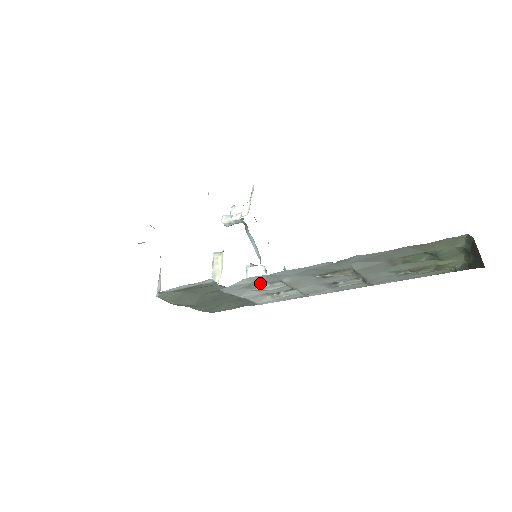
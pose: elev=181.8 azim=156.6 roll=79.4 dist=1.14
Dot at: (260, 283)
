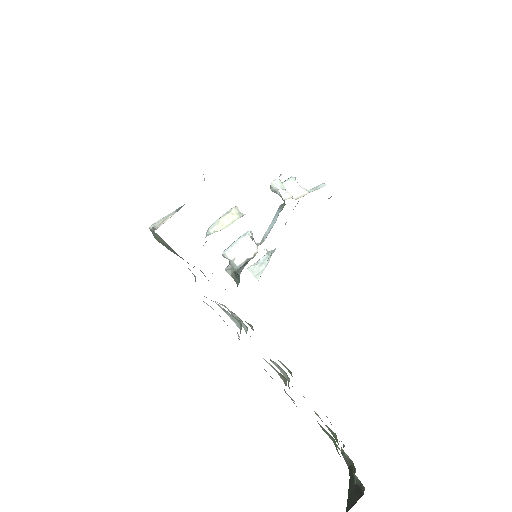
Dot at: occluded
